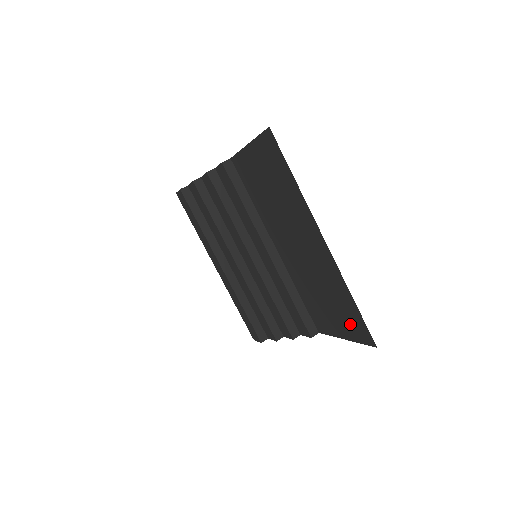
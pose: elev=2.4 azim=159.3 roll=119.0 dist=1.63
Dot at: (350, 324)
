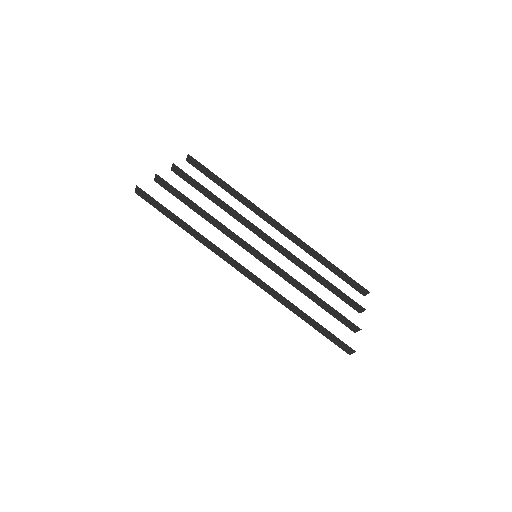
Dot at: occluded
